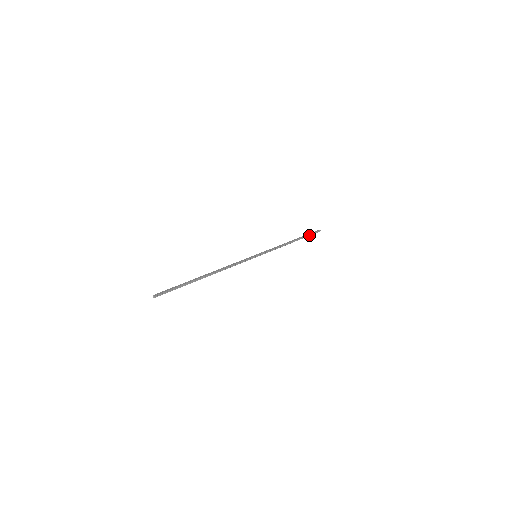
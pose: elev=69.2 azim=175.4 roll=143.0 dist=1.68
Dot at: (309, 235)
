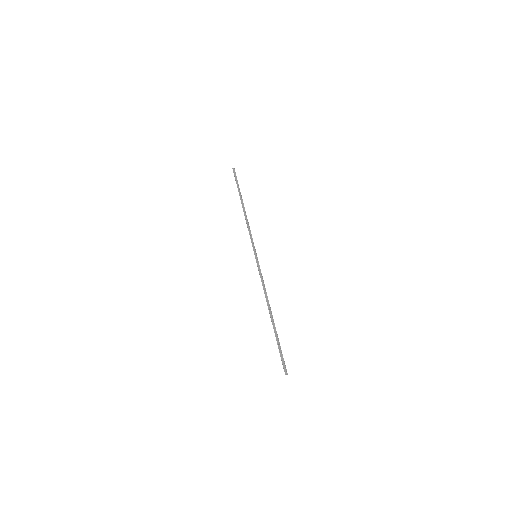
Dot at: (238, 185)
